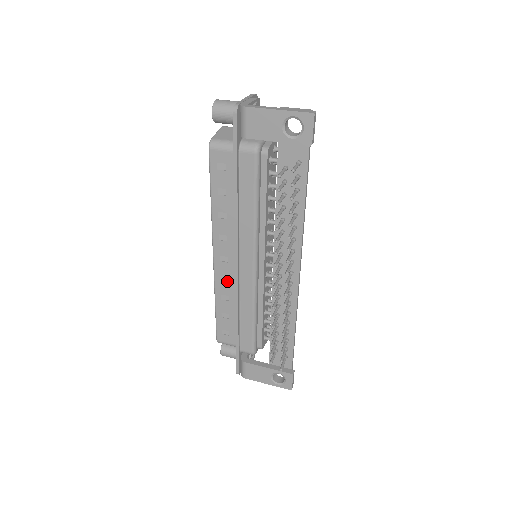
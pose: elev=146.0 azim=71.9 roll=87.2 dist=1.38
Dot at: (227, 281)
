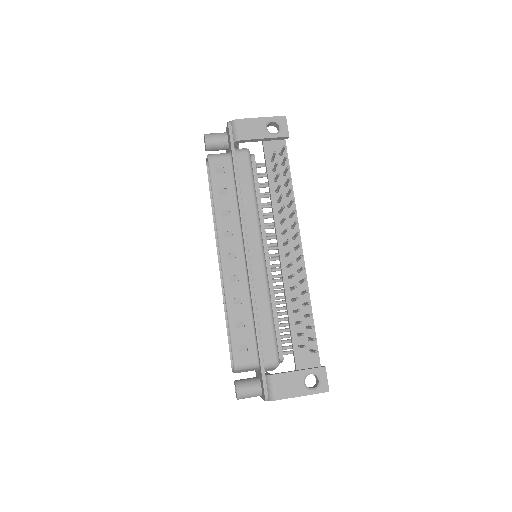
Dot at: (237, 281)
